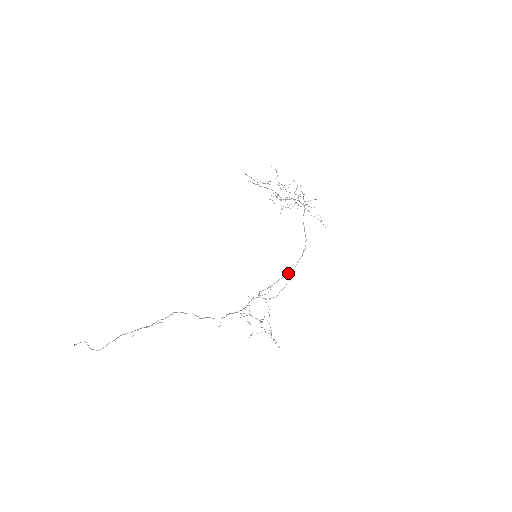
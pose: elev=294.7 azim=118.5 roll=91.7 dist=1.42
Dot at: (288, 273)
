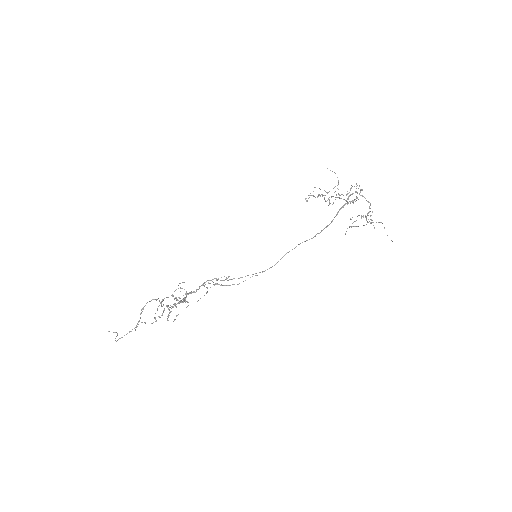
Dot at: occluded
